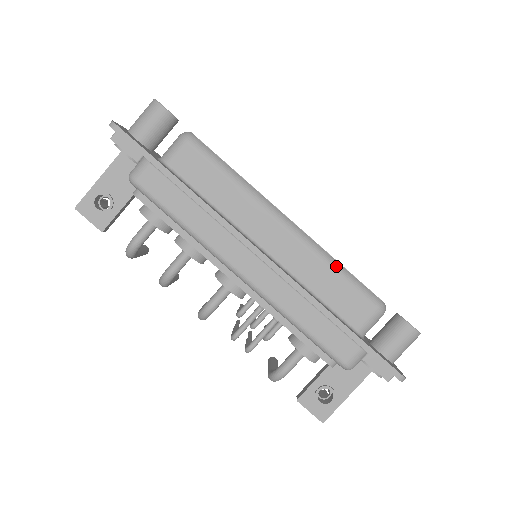
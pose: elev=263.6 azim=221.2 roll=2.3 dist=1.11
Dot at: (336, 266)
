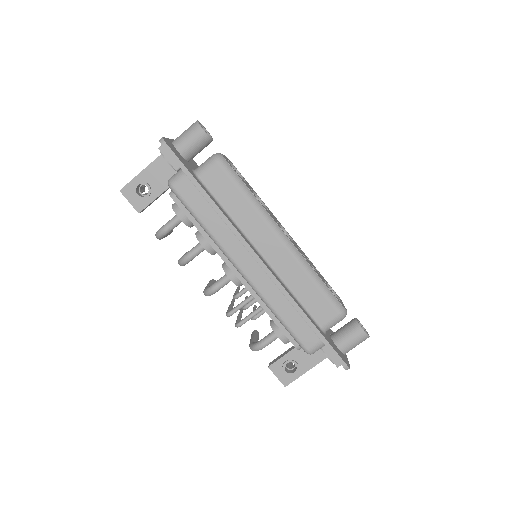
Dot at: (315, 277)
